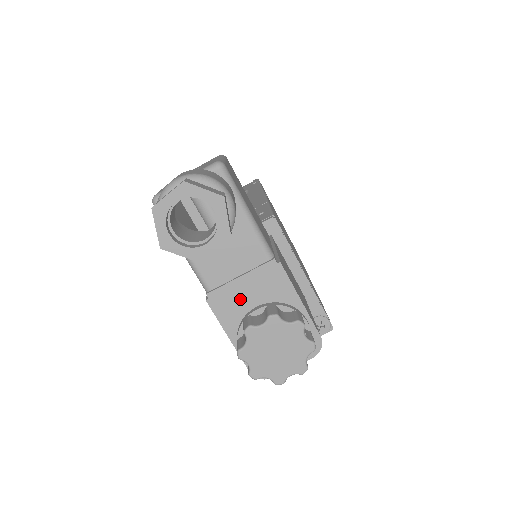
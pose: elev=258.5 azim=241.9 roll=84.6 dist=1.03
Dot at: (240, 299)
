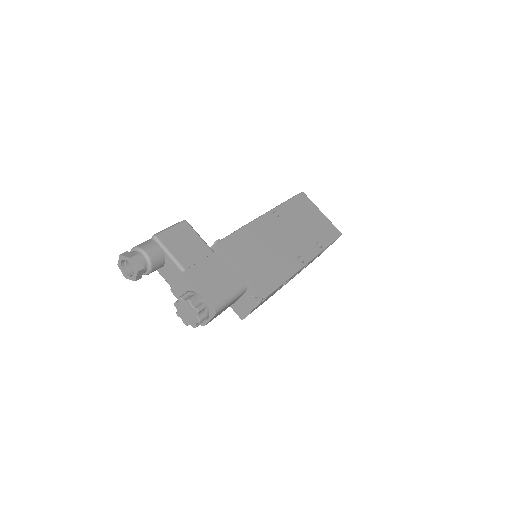
Dot at: (180, 290)
